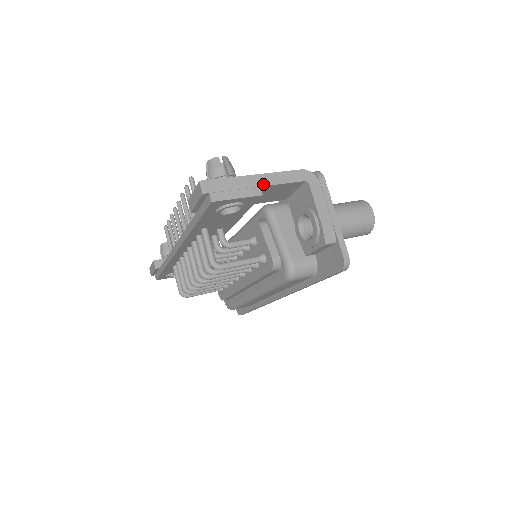
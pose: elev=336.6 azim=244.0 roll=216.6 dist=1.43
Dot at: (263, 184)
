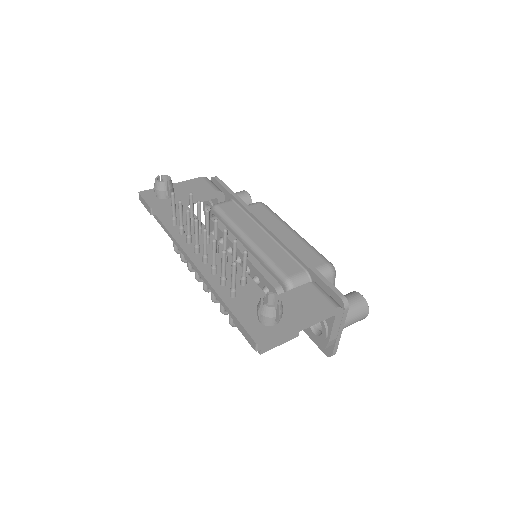
Dot at: (302, 329)
